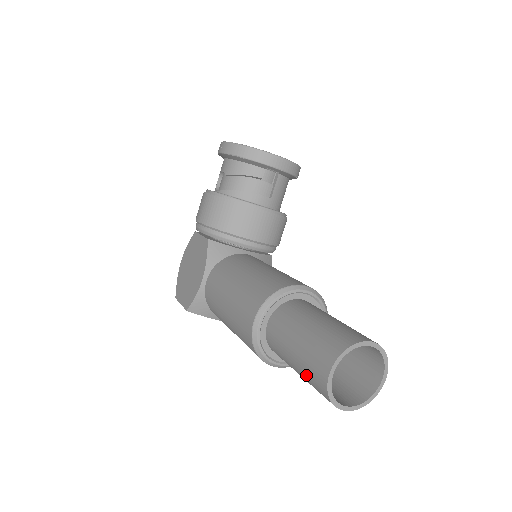
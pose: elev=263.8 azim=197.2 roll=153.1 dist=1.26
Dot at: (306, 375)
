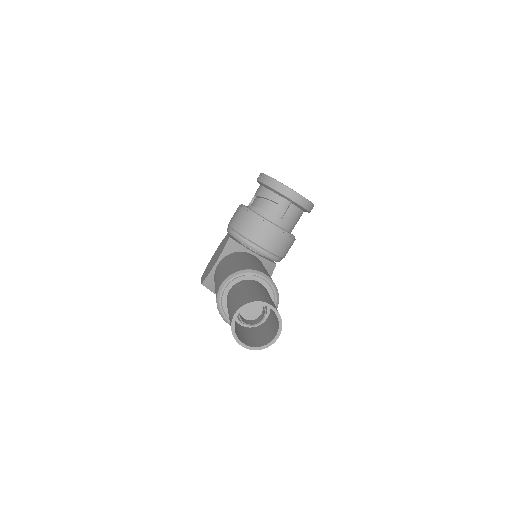
Dot at: (229, 319)
